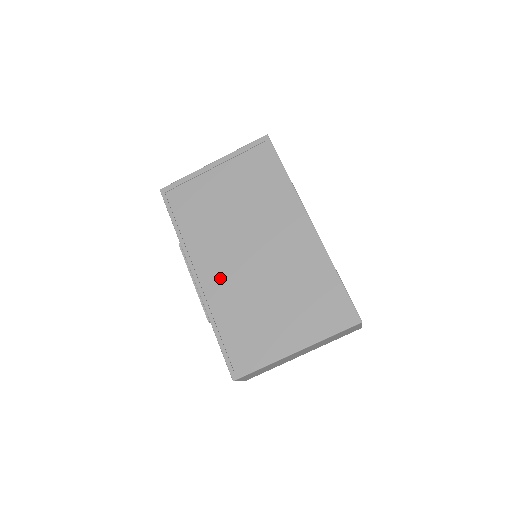
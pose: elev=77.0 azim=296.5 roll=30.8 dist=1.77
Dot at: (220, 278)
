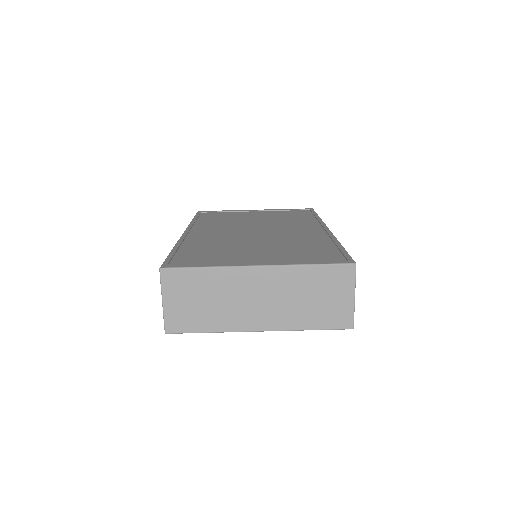
Dot at: (210, 235)
